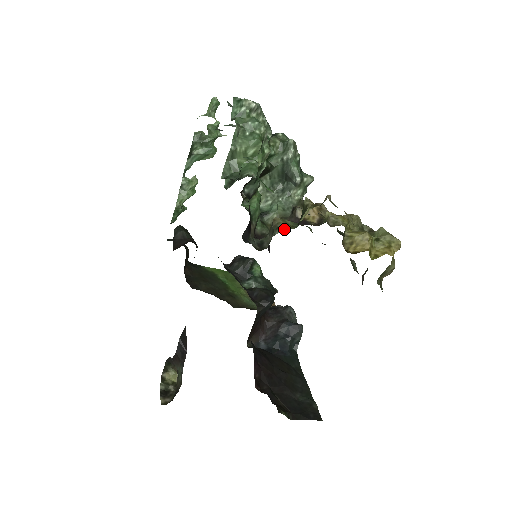
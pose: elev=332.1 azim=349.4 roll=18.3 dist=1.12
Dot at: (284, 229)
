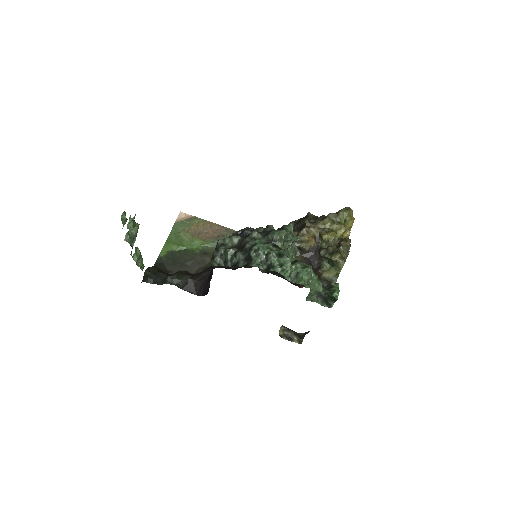
Dot at: (337, 278)
